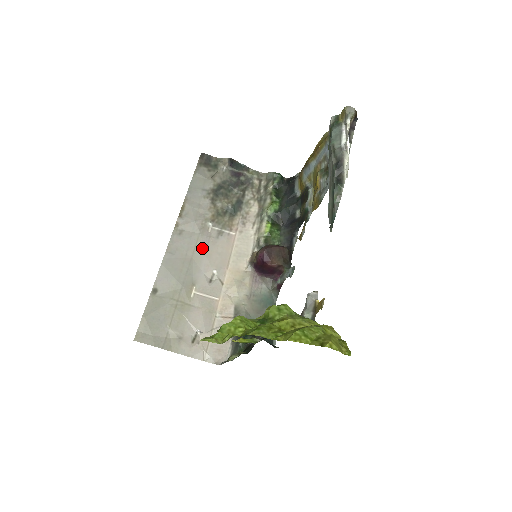
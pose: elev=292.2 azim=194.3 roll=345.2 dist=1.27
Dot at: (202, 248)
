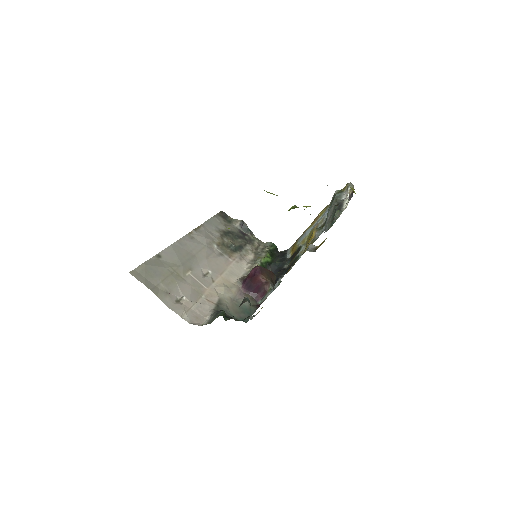
Dot at: (205, 254)
